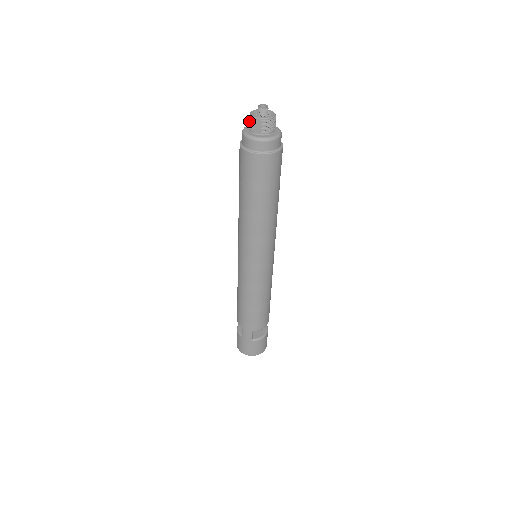
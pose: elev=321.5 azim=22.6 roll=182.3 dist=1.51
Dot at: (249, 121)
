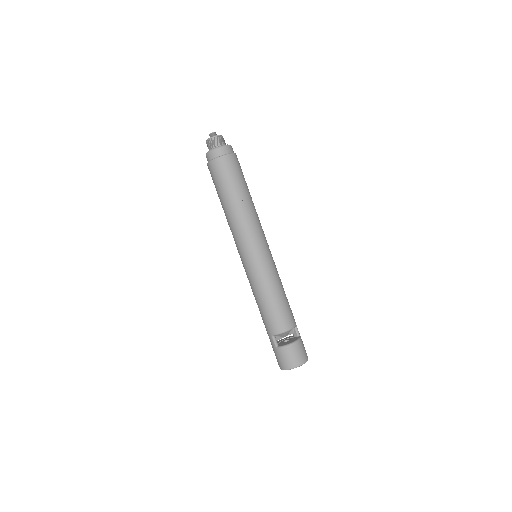
Dot at: occluded
